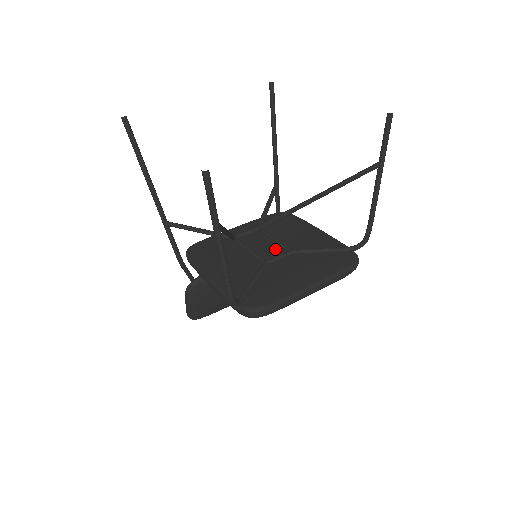
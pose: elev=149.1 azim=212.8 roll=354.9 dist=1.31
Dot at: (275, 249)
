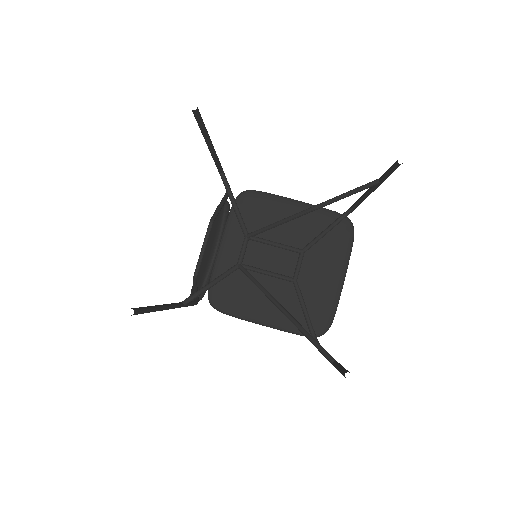
Dot at: (284, 255)
